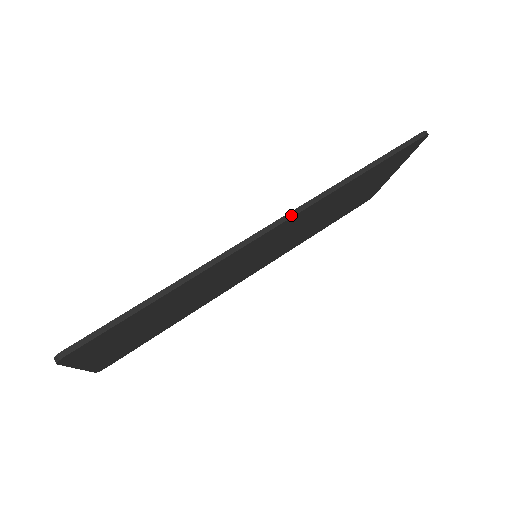
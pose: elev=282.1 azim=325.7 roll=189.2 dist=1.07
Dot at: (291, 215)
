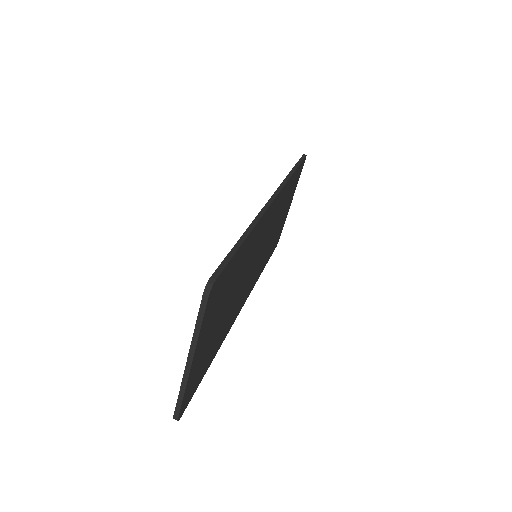
Dot at: (279, 189)
